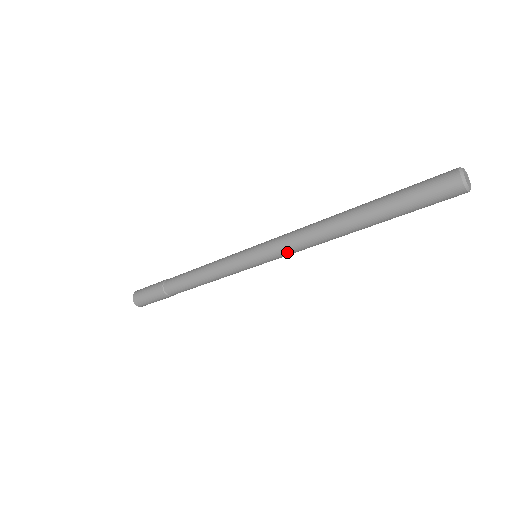
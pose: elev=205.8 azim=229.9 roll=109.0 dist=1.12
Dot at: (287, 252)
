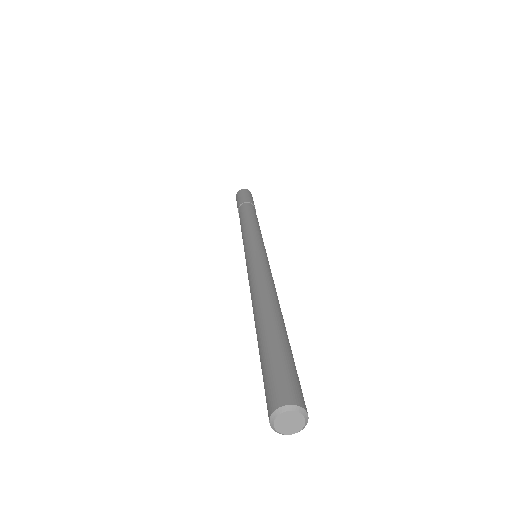
Dot at: occluded
